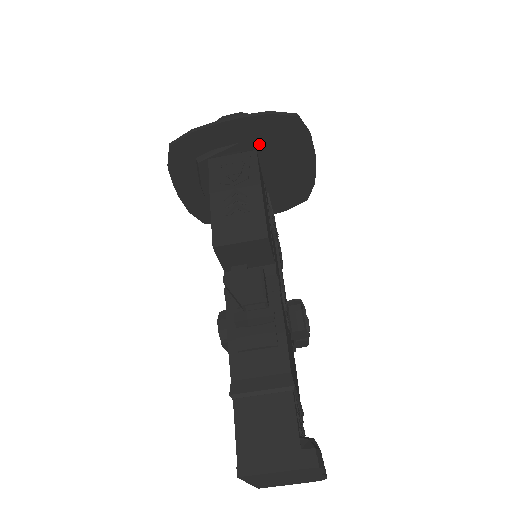
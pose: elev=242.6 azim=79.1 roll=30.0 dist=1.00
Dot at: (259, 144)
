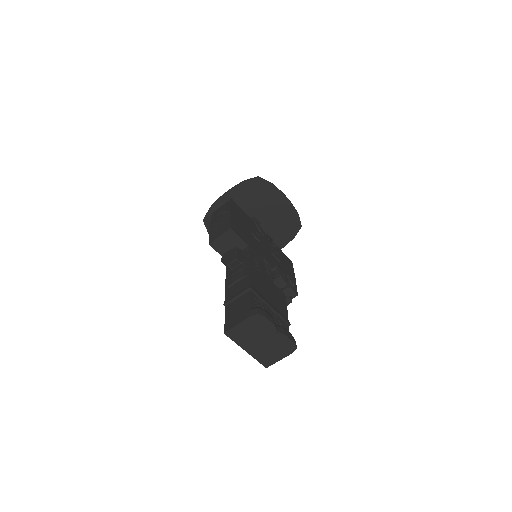
Dot at: (248, 201)
